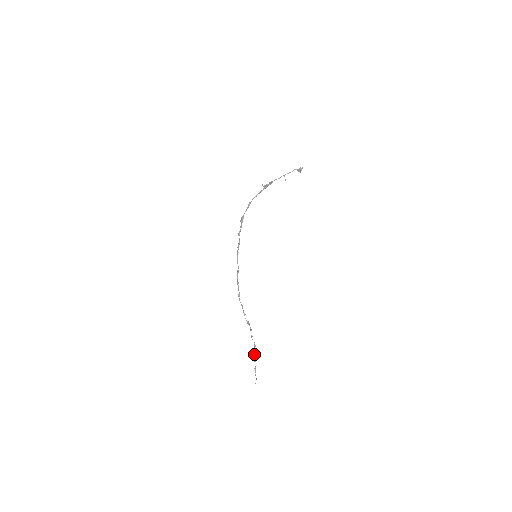
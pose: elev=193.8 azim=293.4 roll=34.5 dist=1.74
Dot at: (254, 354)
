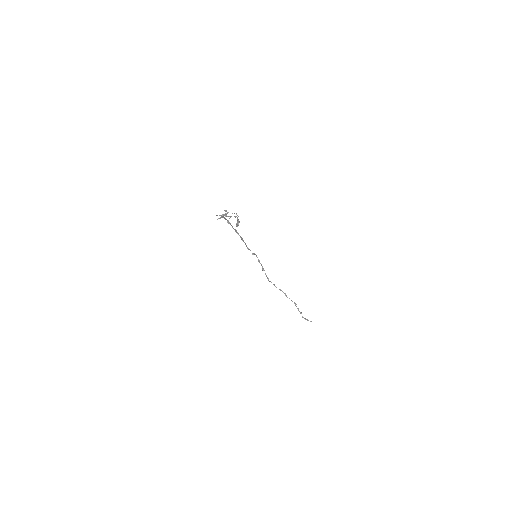
Dot at: (298, 309)
